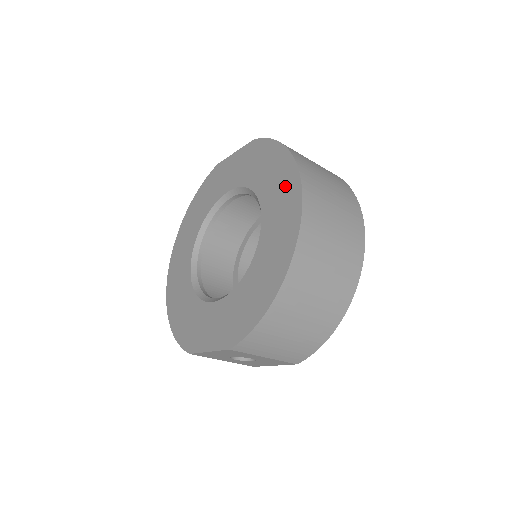
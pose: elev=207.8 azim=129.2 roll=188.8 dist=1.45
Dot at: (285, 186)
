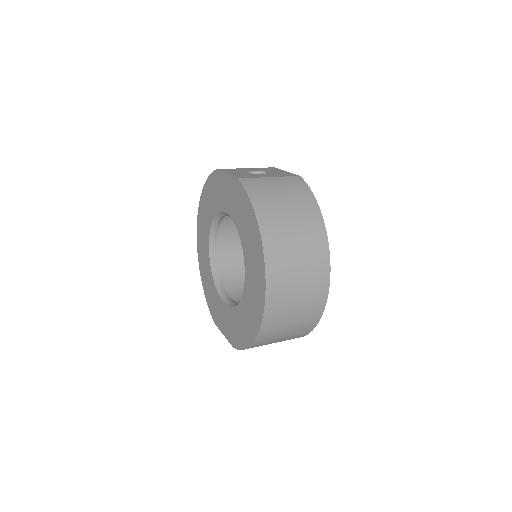
Dot at: (256, 260)
